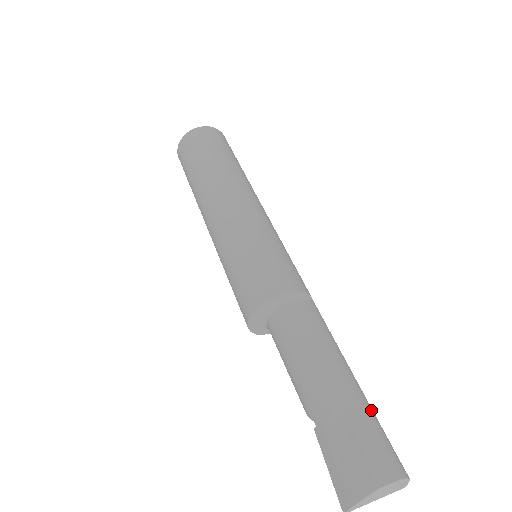
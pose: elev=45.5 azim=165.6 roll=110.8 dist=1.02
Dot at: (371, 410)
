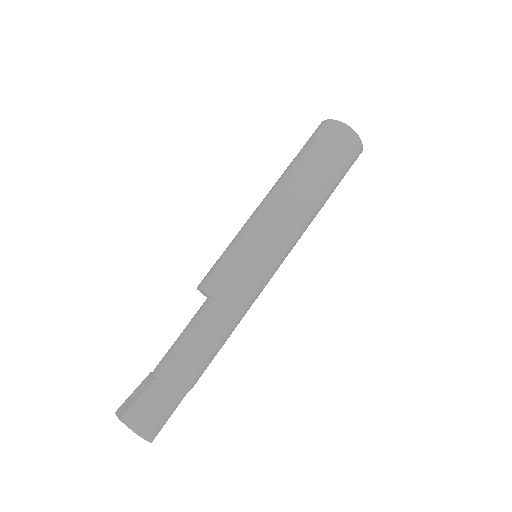
Dot at: (170, 395)
